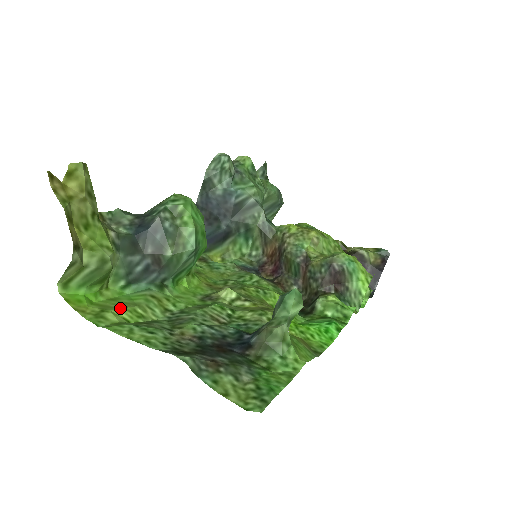
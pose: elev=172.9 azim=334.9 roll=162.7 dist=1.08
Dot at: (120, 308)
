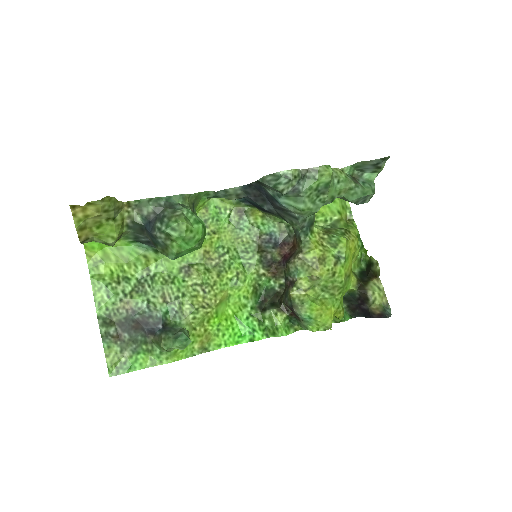
Dot at: (113, 262)
